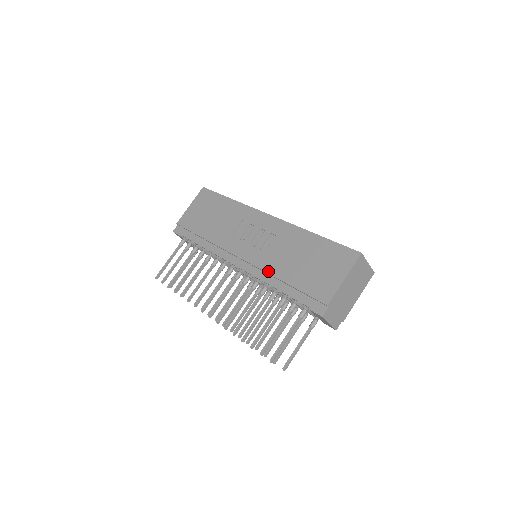
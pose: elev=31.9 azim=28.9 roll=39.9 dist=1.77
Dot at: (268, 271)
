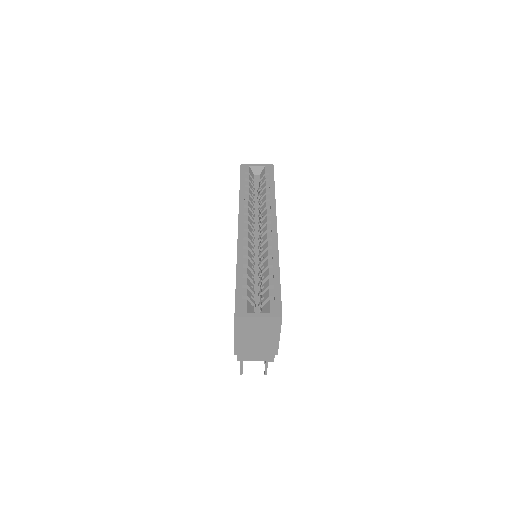
Dot at: occluded
